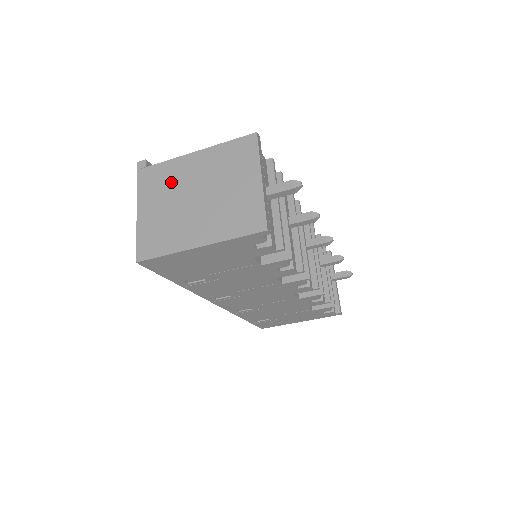
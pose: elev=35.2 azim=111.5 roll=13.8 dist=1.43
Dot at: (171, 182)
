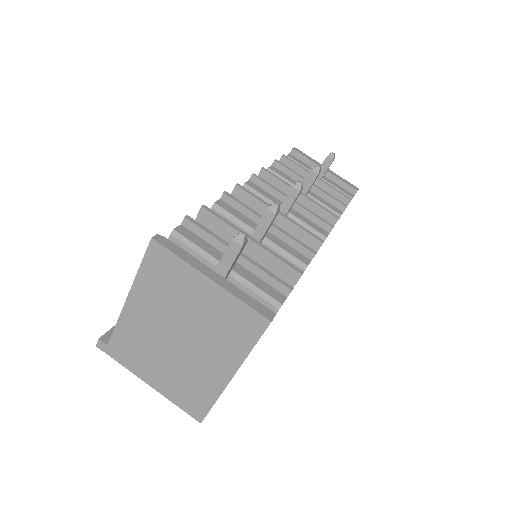
Dot at: (142, 342)
